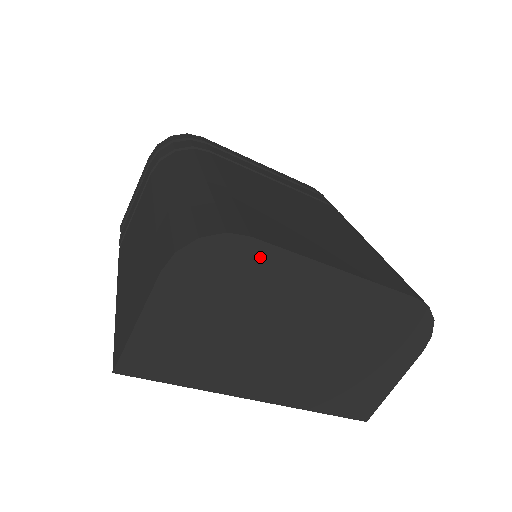
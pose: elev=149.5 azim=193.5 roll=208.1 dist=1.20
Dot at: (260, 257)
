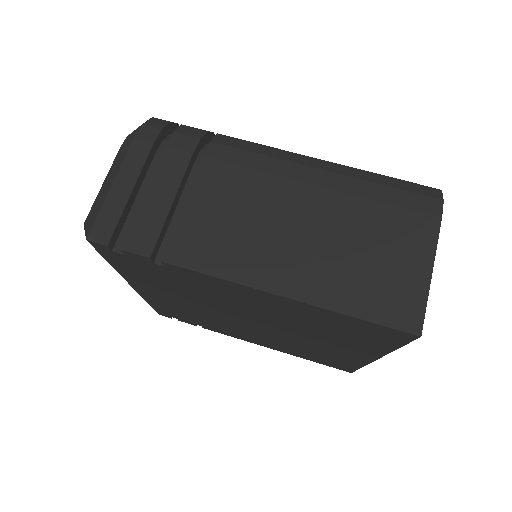
Dot at: occluded
